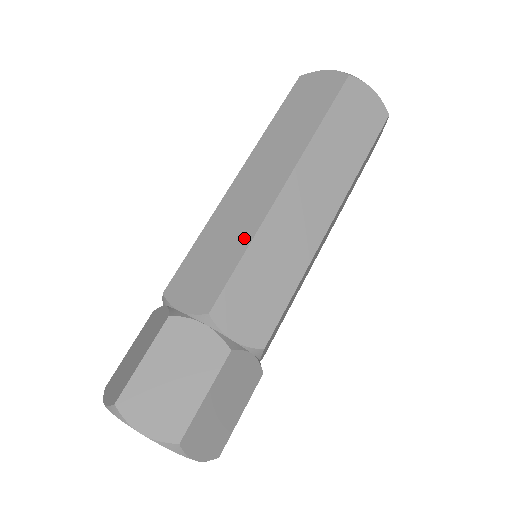
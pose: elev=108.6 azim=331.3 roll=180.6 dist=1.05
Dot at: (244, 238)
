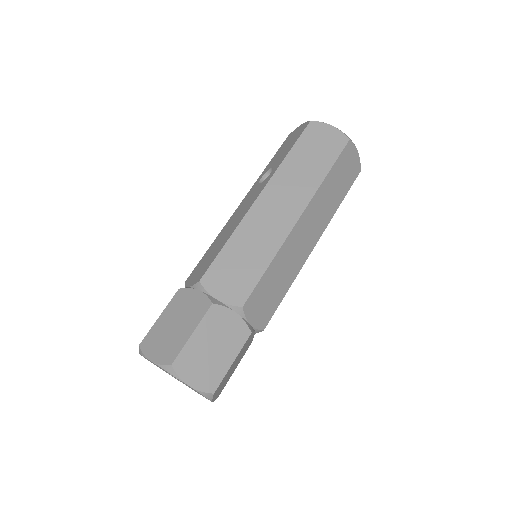
Dot at: (268, 253)
